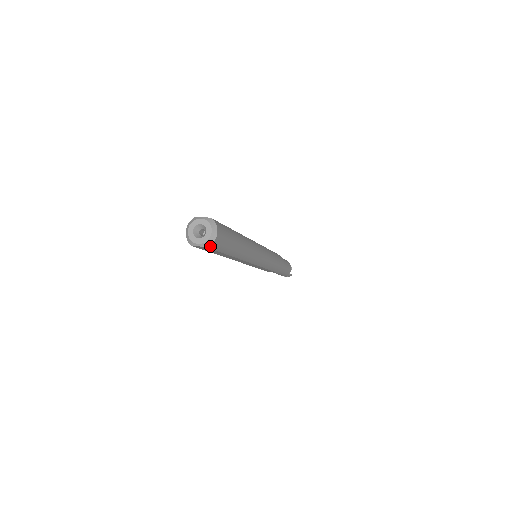
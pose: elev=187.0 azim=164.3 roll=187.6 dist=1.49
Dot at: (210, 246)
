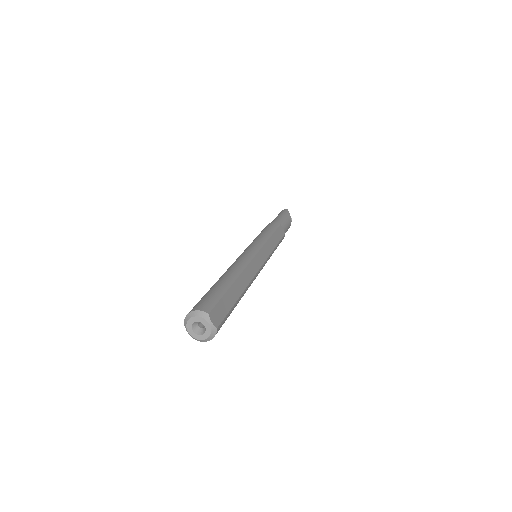
Dot at: occluded
